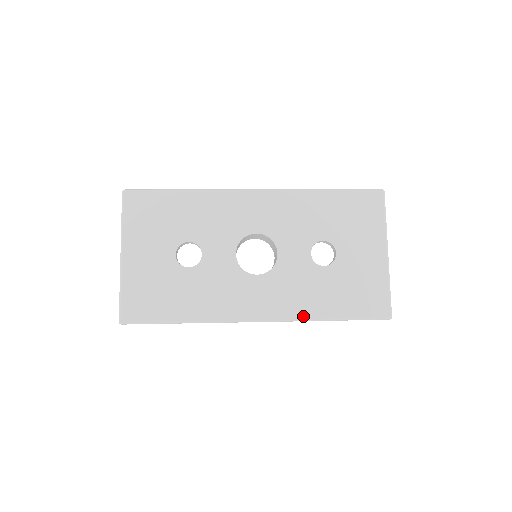
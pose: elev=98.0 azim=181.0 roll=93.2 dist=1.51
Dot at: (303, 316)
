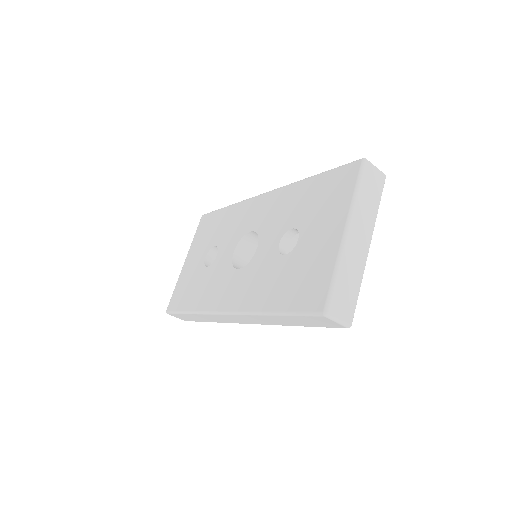
Dot at: (253, 309)
